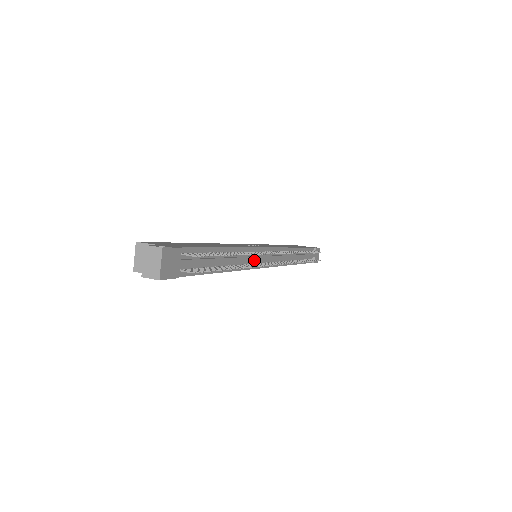
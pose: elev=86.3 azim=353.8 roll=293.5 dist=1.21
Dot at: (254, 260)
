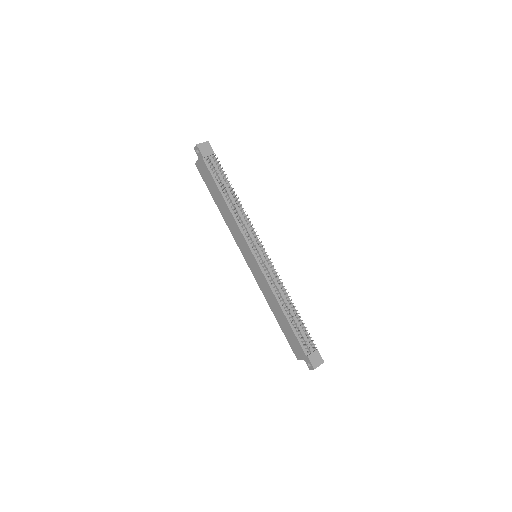
Dot at: (247, 230)
